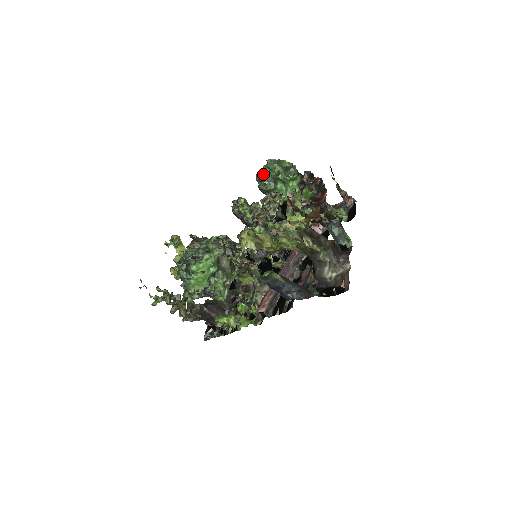
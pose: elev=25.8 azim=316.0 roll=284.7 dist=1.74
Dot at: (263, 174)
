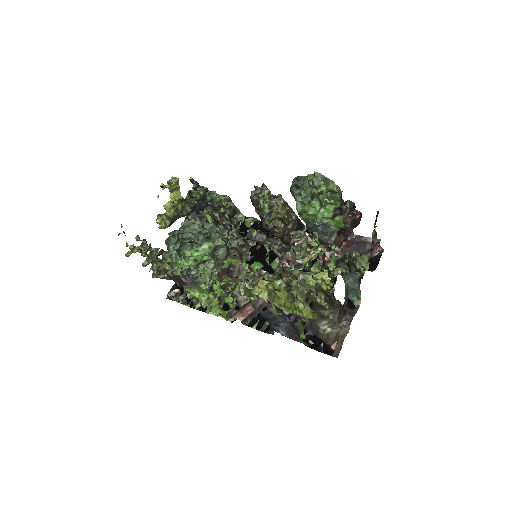
Dot at: (303, 182)
